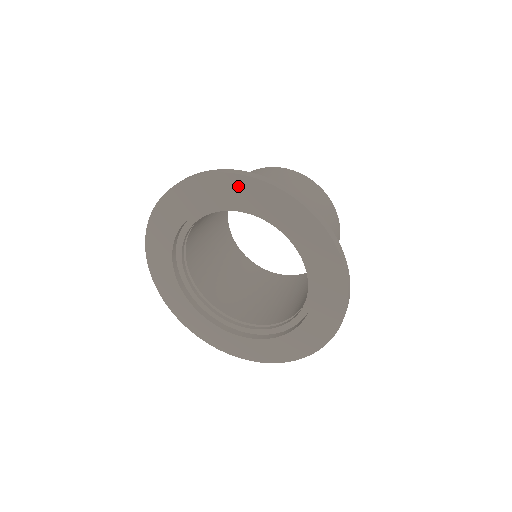
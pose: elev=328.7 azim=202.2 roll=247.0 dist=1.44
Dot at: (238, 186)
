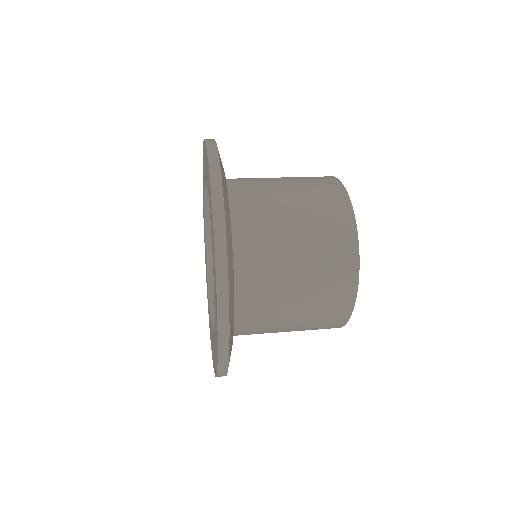
Dot at: occluded
